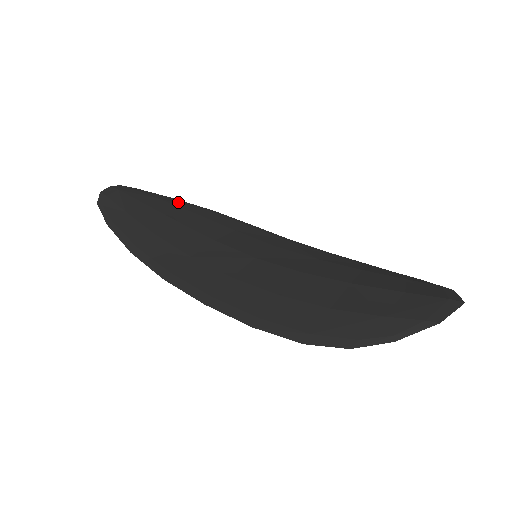
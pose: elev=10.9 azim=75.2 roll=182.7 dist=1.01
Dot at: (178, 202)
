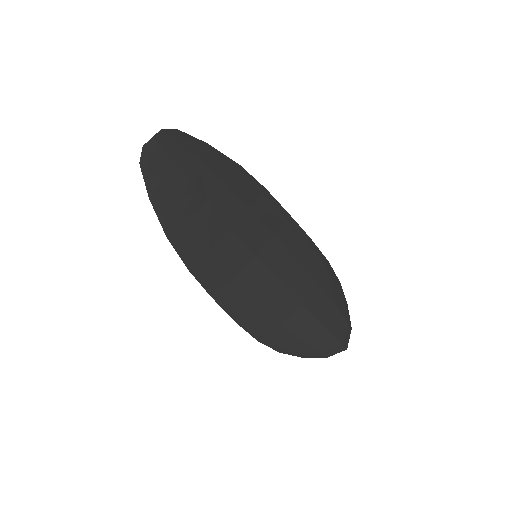
Dot at: (212, 159)
